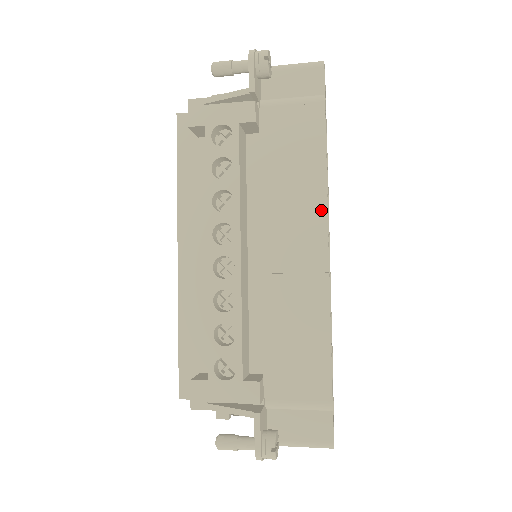
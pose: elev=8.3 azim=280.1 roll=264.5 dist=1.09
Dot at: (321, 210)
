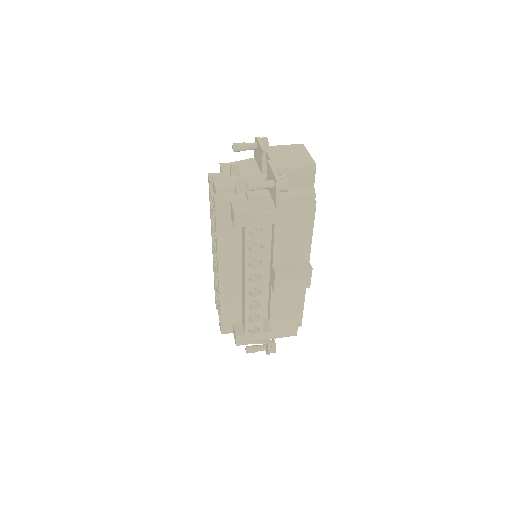
Dot at: (307, 255)
